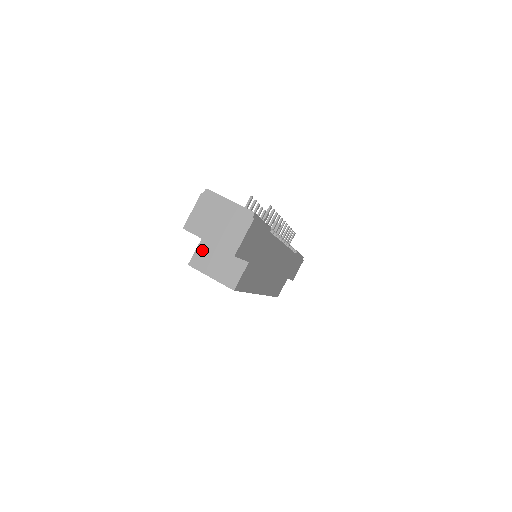
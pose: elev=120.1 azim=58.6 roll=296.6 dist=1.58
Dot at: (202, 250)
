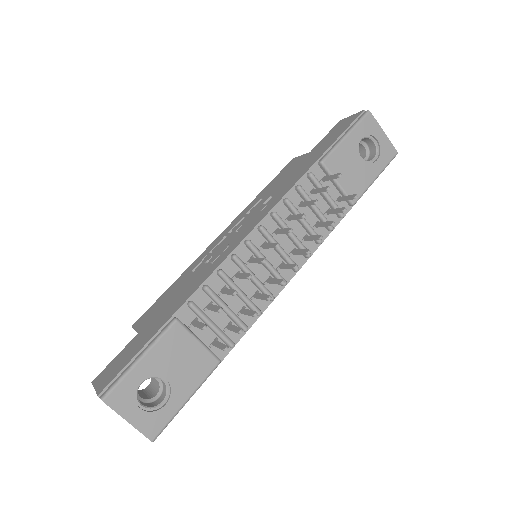
Dot at: occluded
